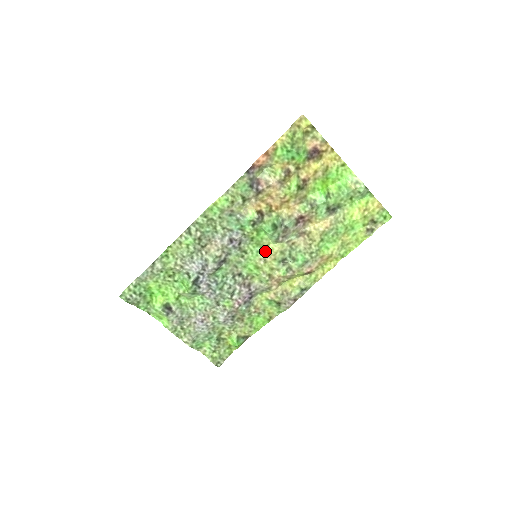
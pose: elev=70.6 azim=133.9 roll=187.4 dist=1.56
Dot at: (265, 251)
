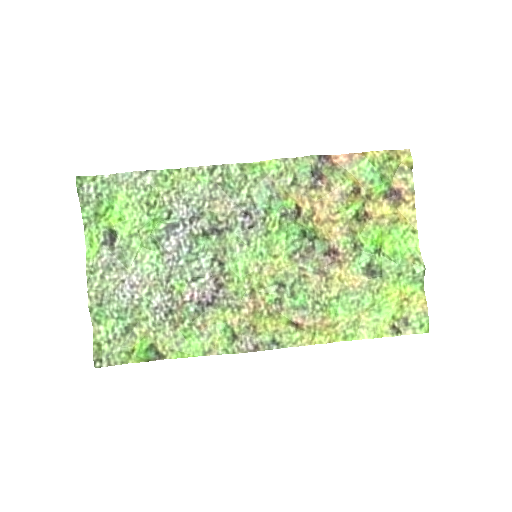
Dot at: (269, 260)
